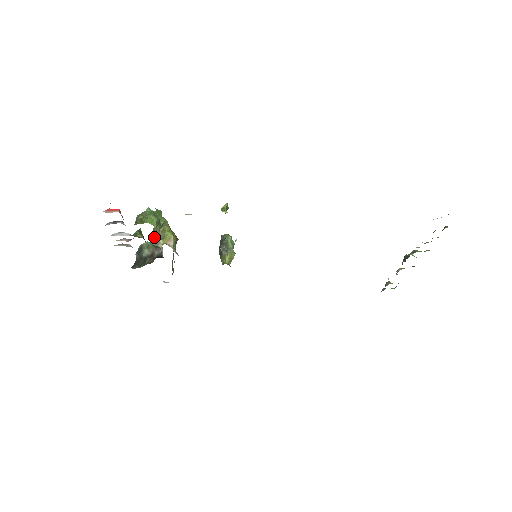
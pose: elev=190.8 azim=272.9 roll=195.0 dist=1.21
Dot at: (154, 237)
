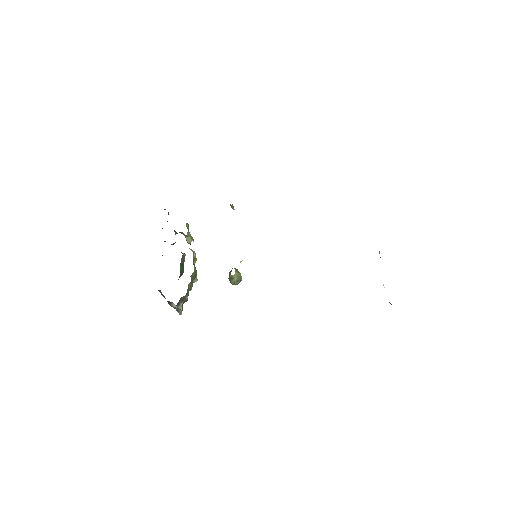
Dot at: (182, 253)
